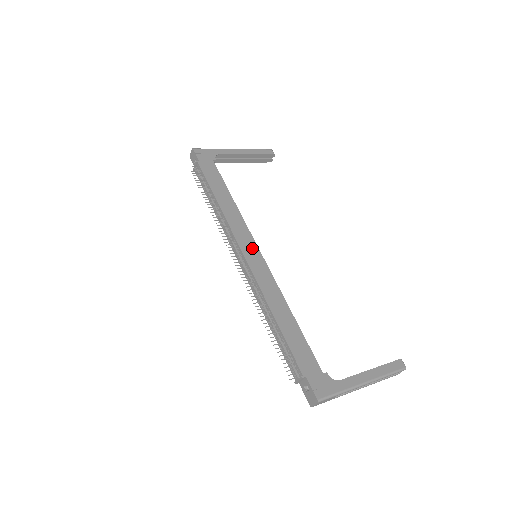
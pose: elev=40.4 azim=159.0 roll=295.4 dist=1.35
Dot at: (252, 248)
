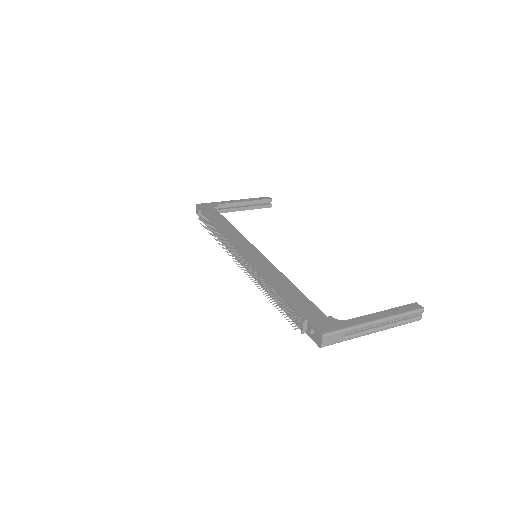
Dot at: (250, 249)
